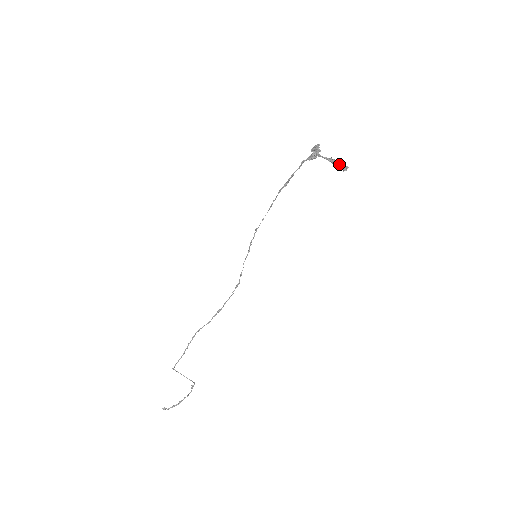
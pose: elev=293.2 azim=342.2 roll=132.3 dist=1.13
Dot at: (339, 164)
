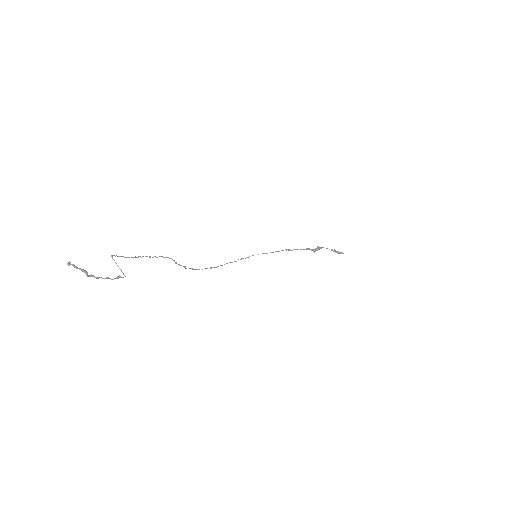
Dot at: (338, 251)
